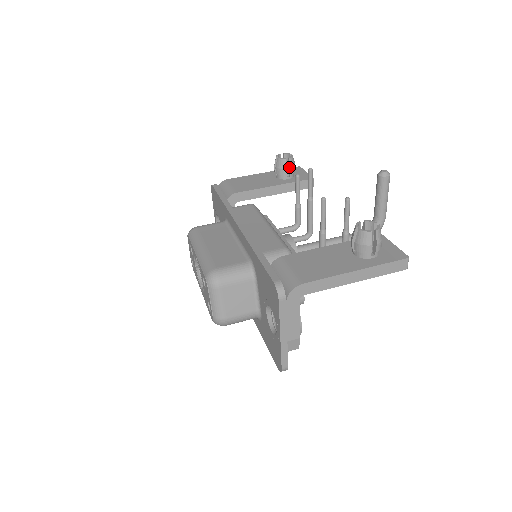
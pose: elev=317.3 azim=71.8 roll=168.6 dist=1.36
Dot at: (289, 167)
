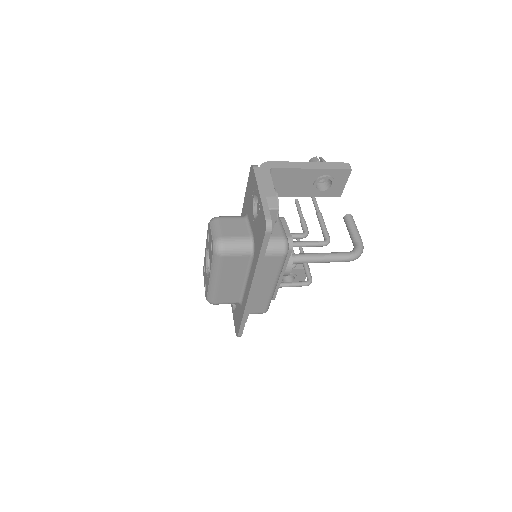
Dot at: occluded
